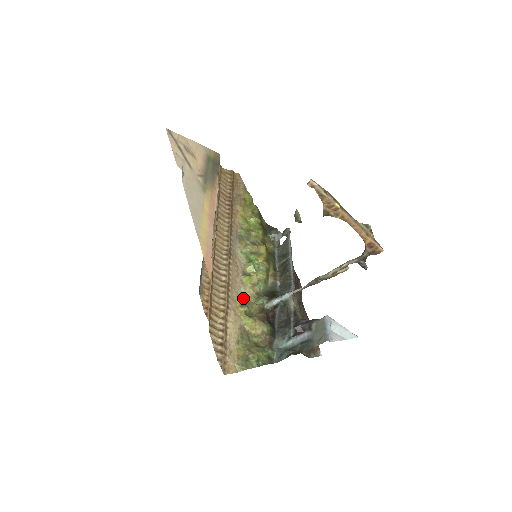
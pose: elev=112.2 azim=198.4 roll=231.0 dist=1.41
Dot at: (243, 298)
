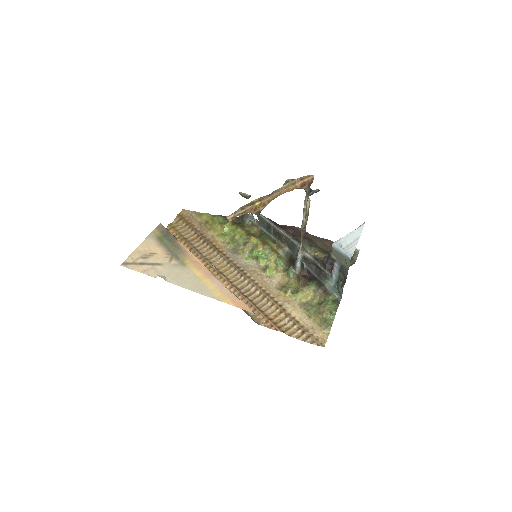
Dot at: (281, 285)
